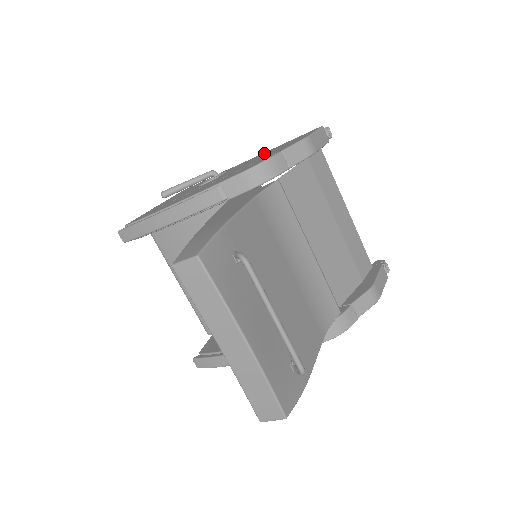
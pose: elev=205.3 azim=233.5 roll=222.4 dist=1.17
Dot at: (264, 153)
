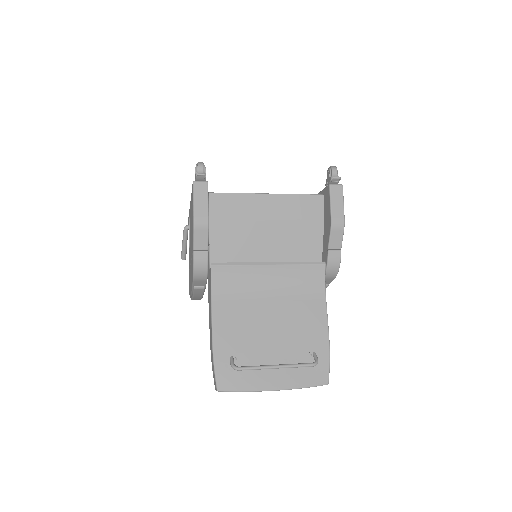
Dot at: occluded
